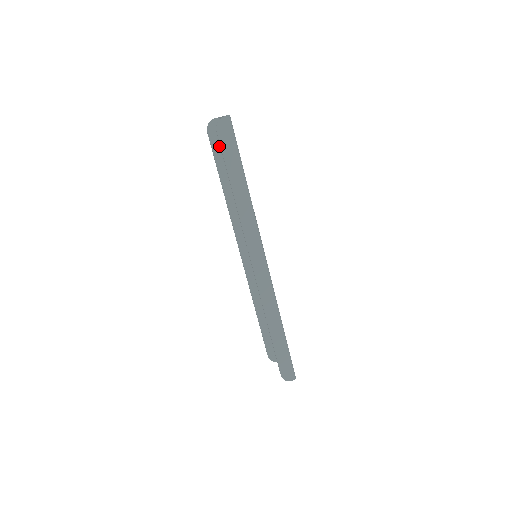
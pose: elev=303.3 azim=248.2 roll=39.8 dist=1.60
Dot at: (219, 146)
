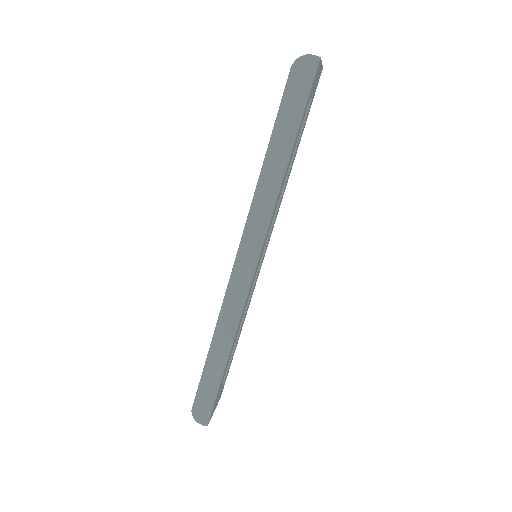
Dot at: occluded
